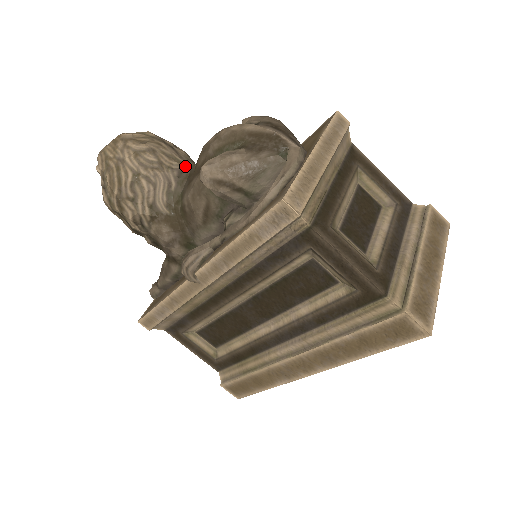
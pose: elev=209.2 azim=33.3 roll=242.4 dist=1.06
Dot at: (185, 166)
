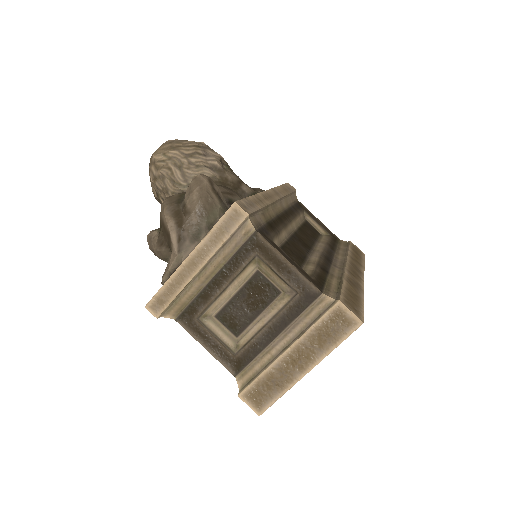
Dot at: occluded
